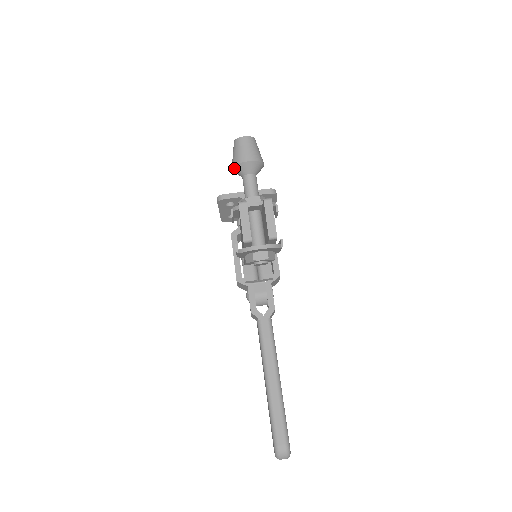
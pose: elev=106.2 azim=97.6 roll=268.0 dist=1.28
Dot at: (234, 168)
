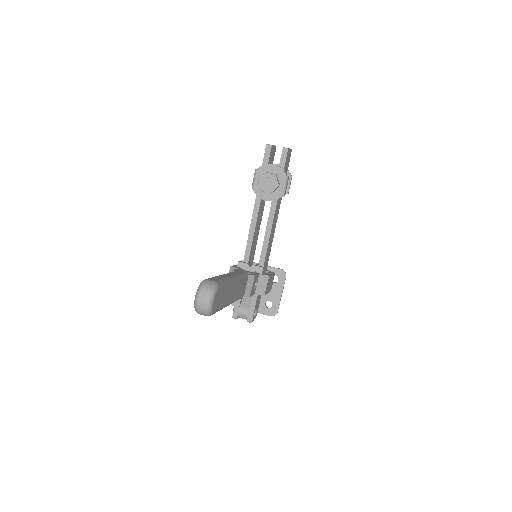
Dot at: occluded
